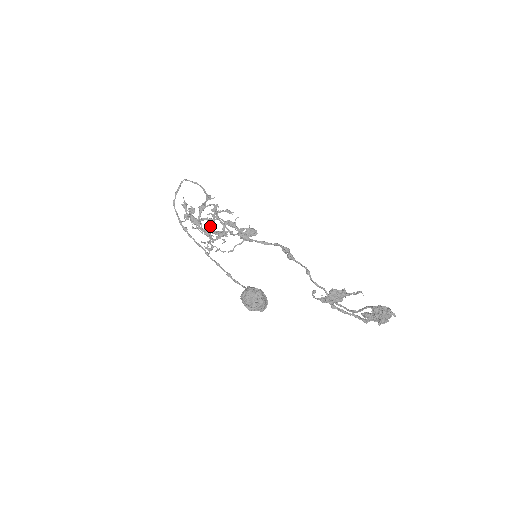
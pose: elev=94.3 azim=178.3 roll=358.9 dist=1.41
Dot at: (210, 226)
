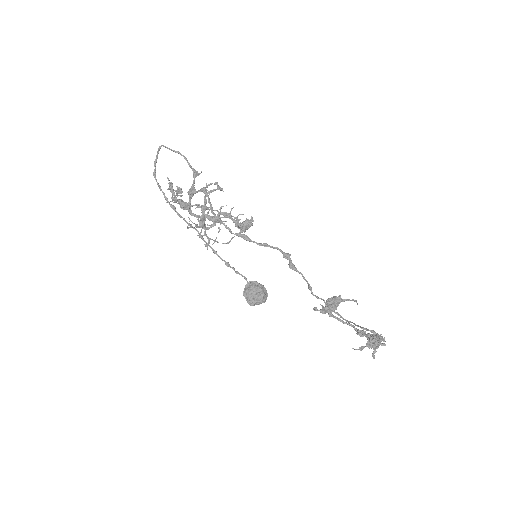
Dot at: (205, 220)
